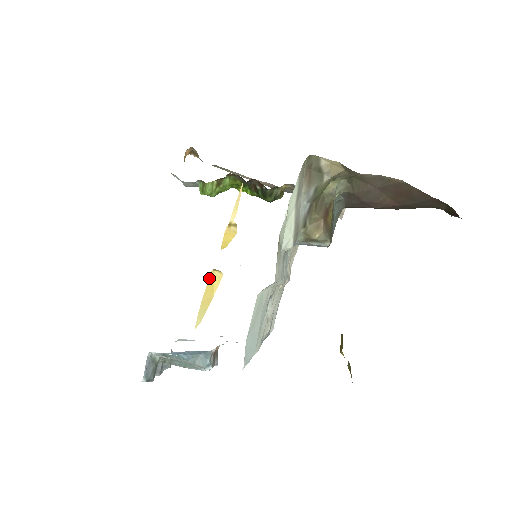
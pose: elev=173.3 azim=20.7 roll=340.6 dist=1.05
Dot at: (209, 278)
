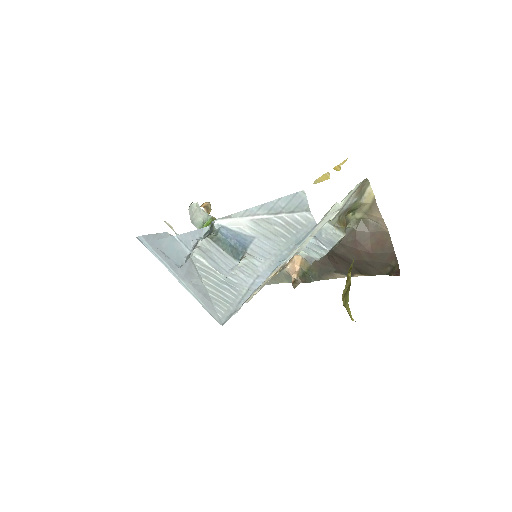
Dot at: (323, 175)
